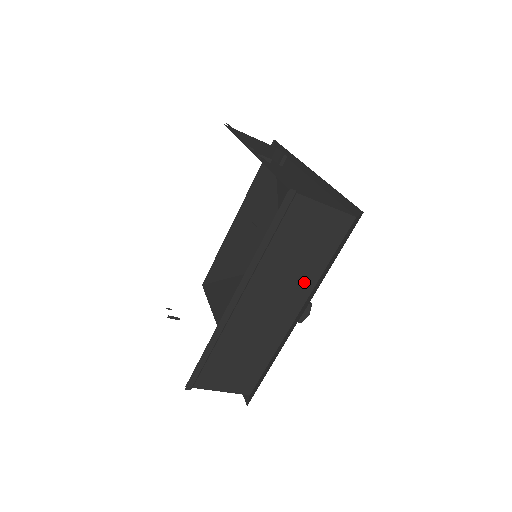
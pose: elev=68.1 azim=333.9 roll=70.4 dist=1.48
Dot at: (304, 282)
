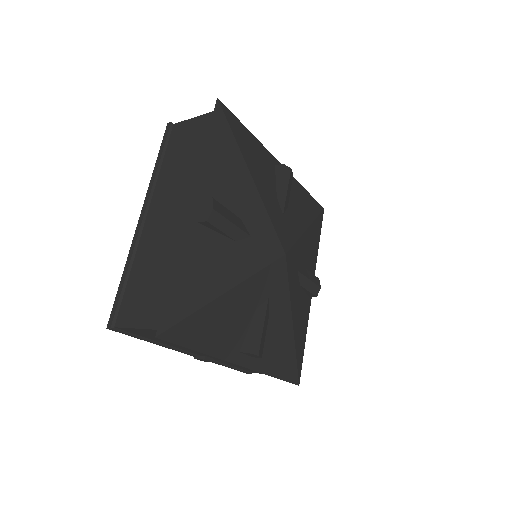
Dot at: (195, 178)
